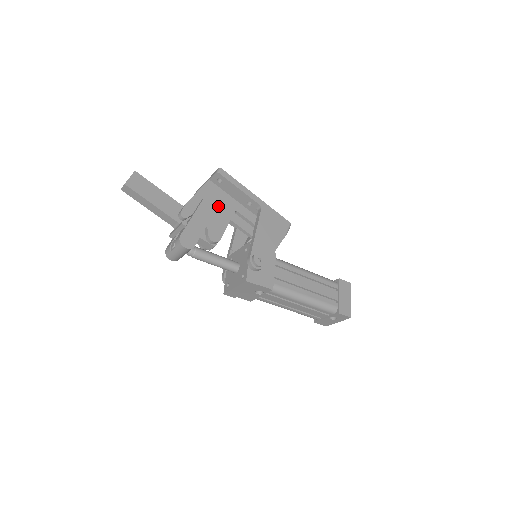
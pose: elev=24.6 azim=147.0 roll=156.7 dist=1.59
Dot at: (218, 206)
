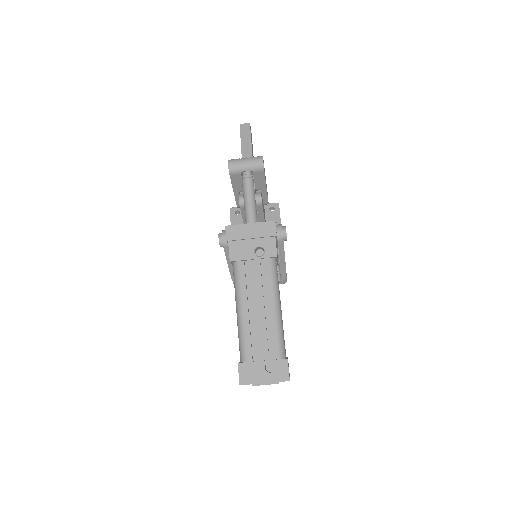
Dot at: occluded
